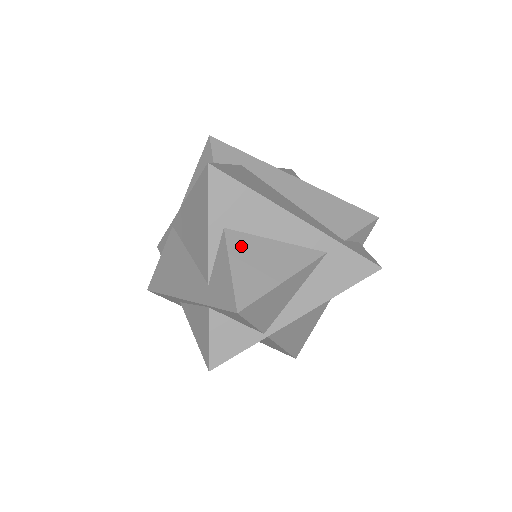
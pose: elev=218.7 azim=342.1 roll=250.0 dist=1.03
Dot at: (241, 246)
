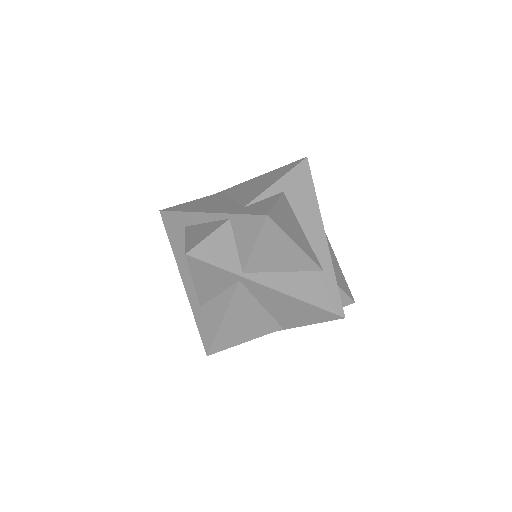
Dot at: (286, 207)
